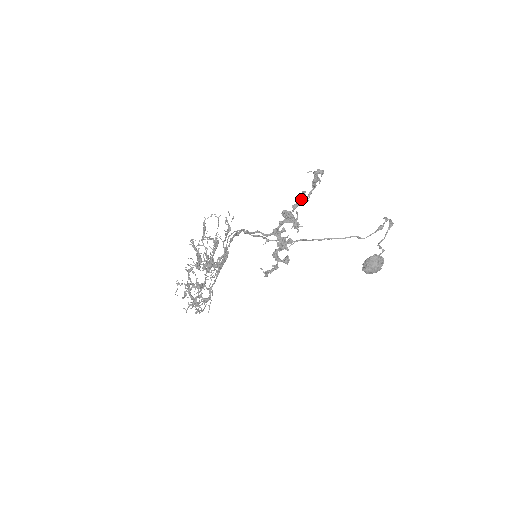
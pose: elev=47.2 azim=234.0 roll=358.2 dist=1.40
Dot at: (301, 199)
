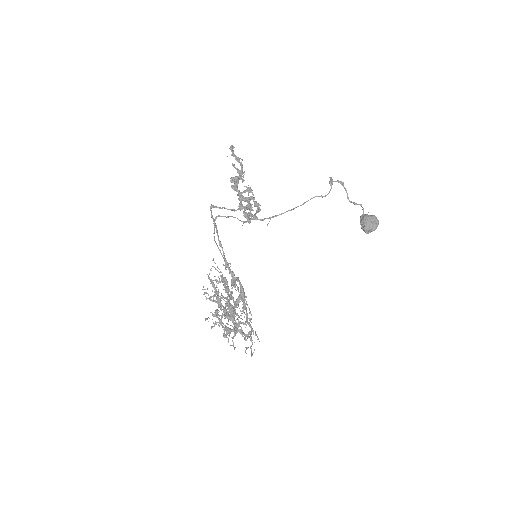
Dot at: occluded
